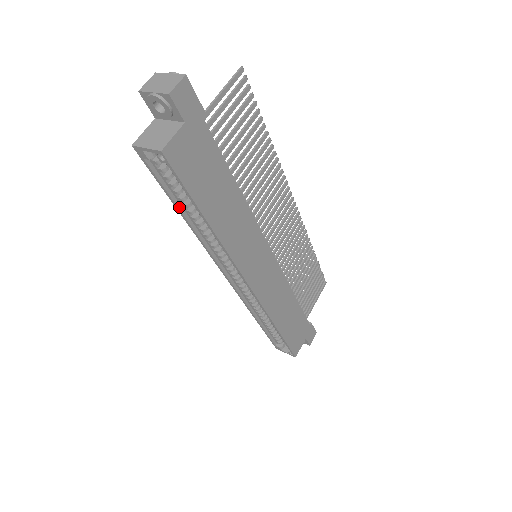
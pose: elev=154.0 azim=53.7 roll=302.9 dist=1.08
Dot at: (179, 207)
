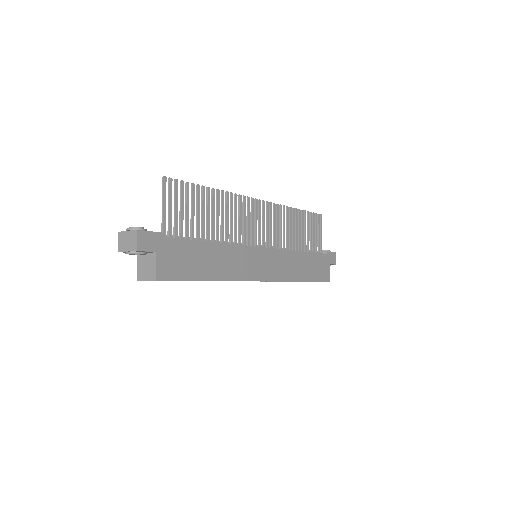
Dot at: occluded
